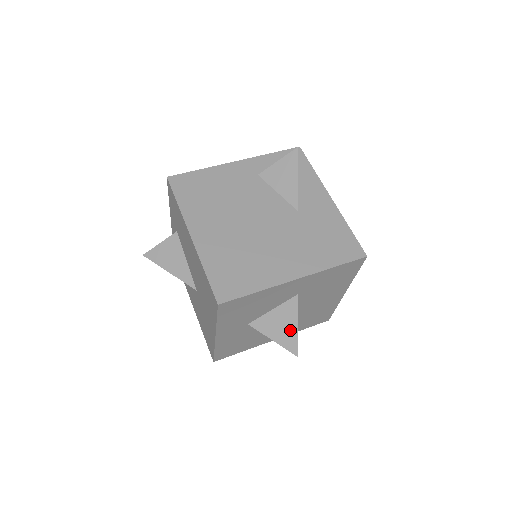
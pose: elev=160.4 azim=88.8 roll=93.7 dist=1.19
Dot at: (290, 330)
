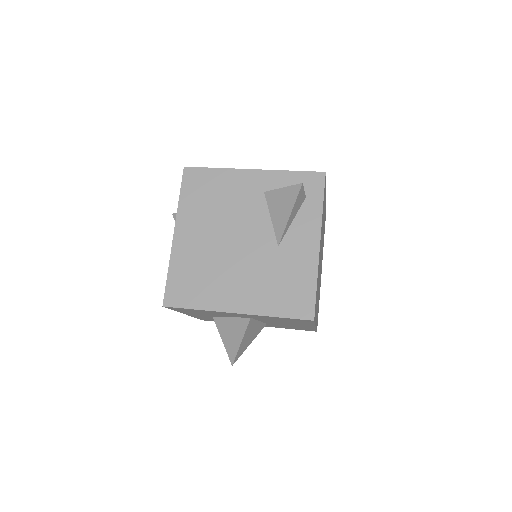
Dot at: (235, 342)
